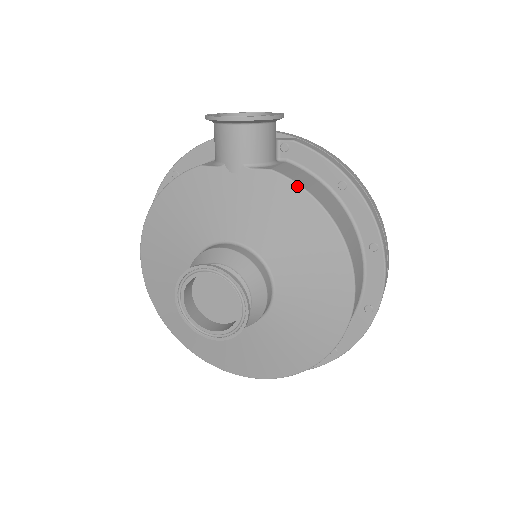
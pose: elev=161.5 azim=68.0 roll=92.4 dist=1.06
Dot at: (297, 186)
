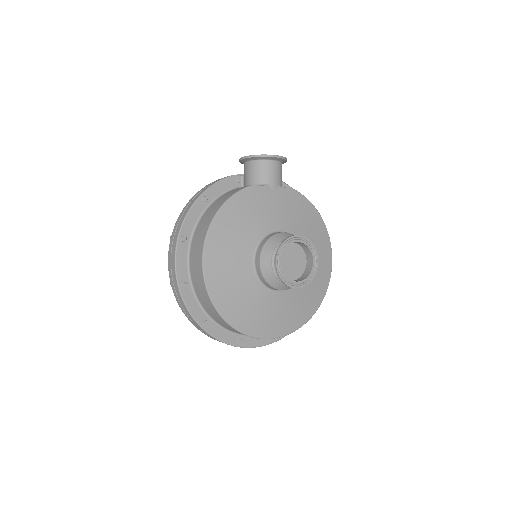
Dot at: (305, 198)
